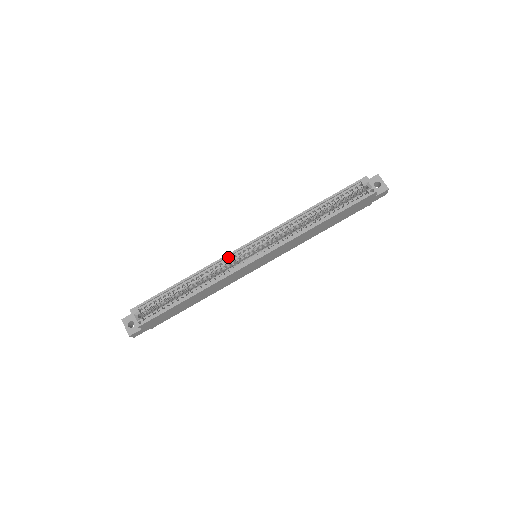
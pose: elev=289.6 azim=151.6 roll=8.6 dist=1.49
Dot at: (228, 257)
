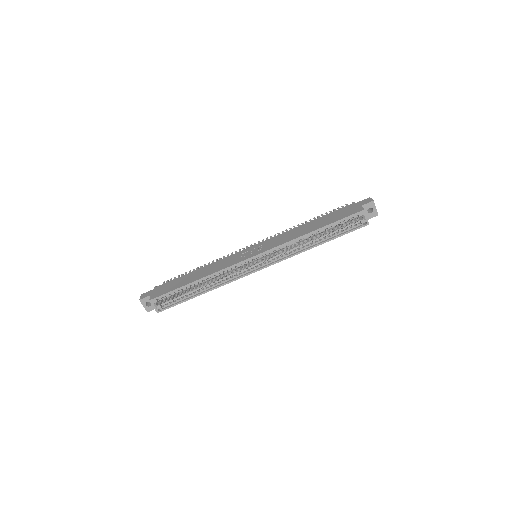
Dot at: (235, 265)
